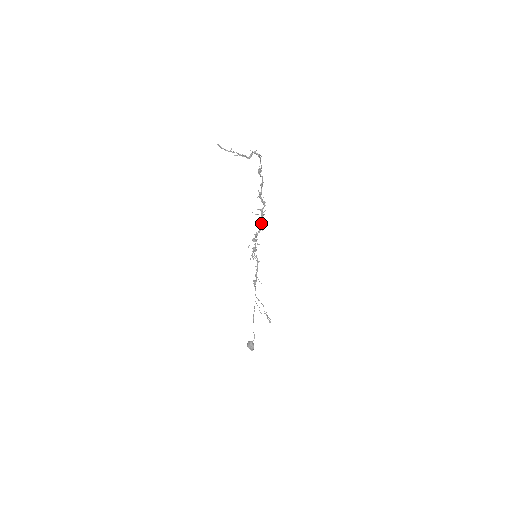
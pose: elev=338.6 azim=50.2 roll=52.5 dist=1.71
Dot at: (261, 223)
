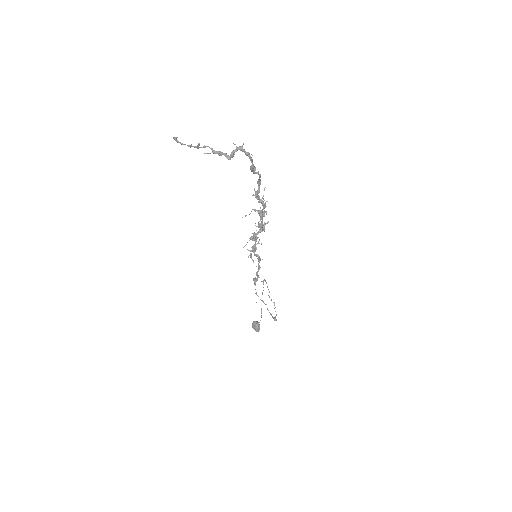
Dot at: (261, 224)
